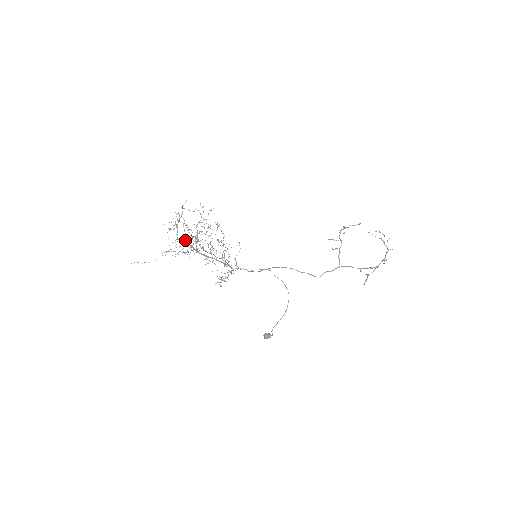
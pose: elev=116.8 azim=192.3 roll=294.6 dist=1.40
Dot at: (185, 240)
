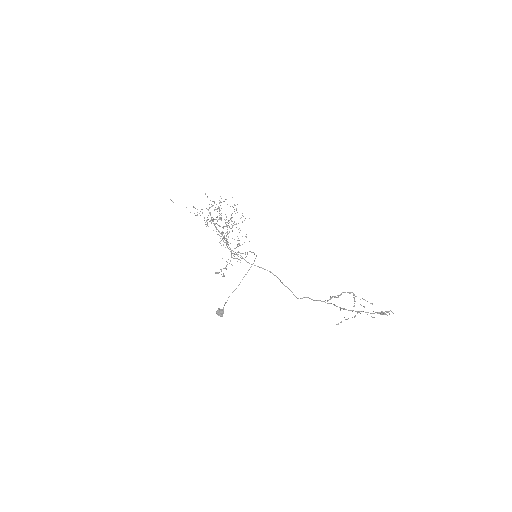
Dot at: (213, 218)
